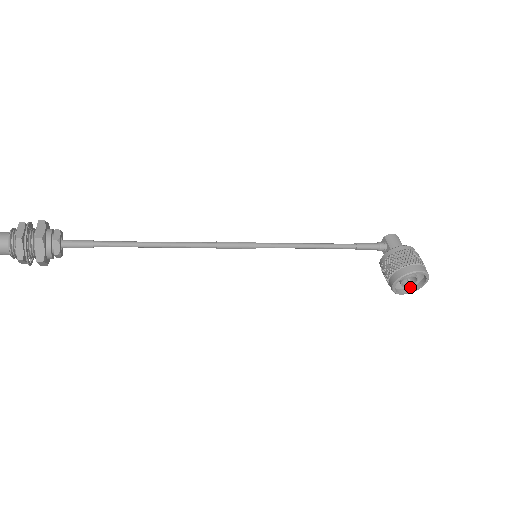
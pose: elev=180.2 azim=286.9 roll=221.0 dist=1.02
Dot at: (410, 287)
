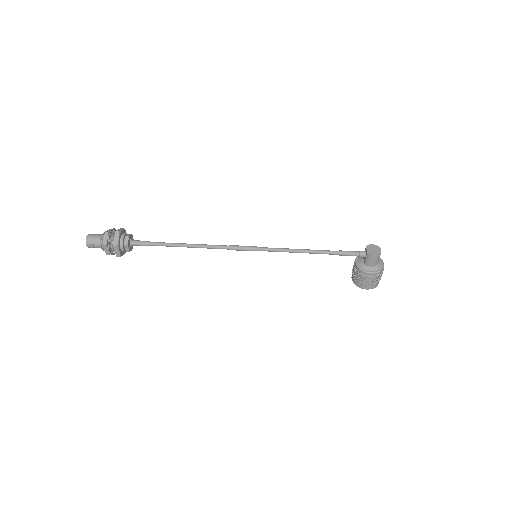
Dot at: occluded
